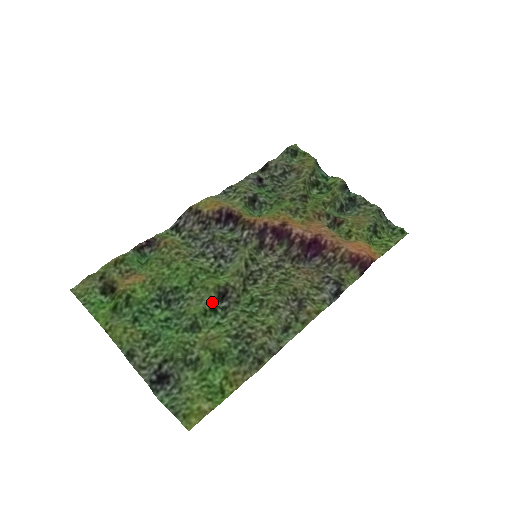
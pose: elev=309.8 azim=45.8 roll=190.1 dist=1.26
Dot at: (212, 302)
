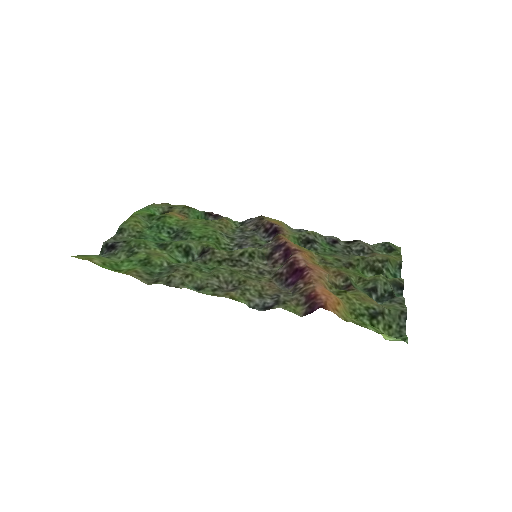
Dot at: (193, 250)
